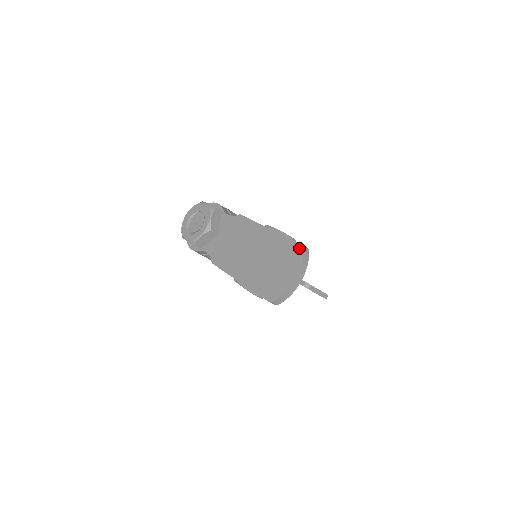
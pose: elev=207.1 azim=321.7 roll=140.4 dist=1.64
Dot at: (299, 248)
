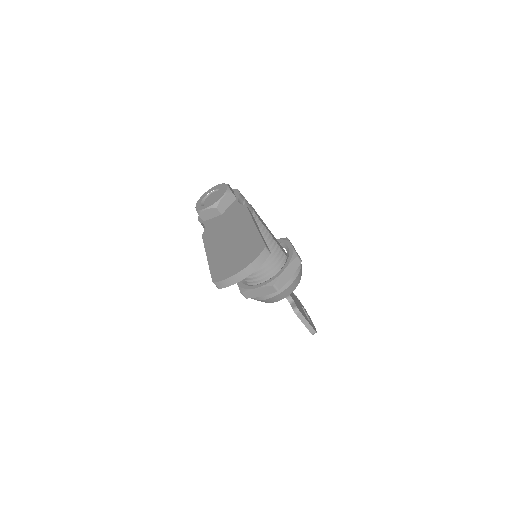
Dot at: (261, 247)
